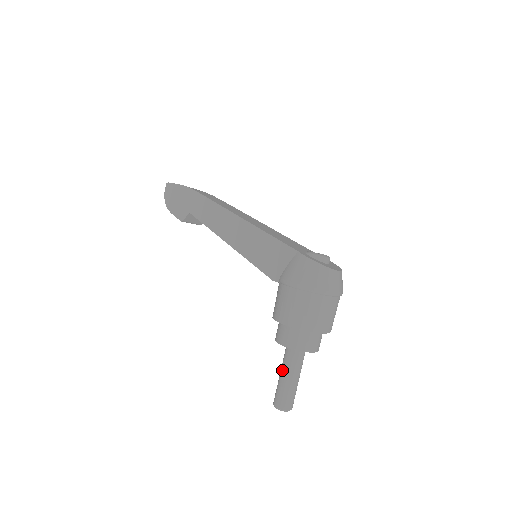
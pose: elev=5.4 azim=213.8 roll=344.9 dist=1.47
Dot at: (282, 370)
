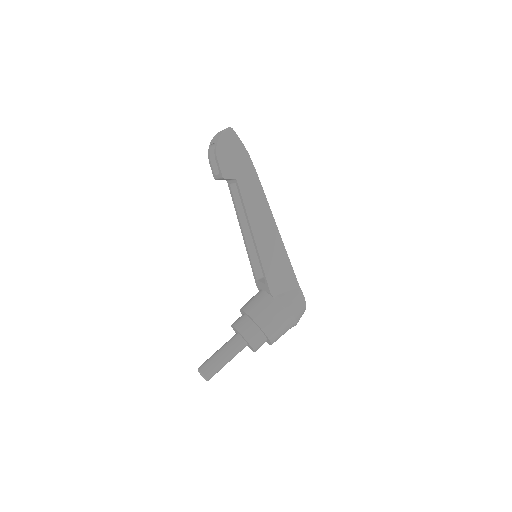
Dot at: (226, 353)
